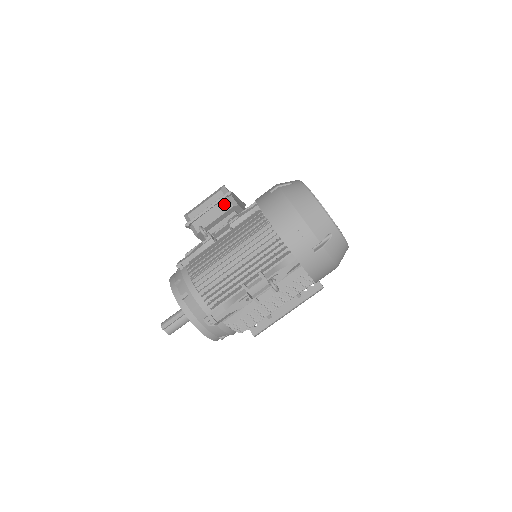
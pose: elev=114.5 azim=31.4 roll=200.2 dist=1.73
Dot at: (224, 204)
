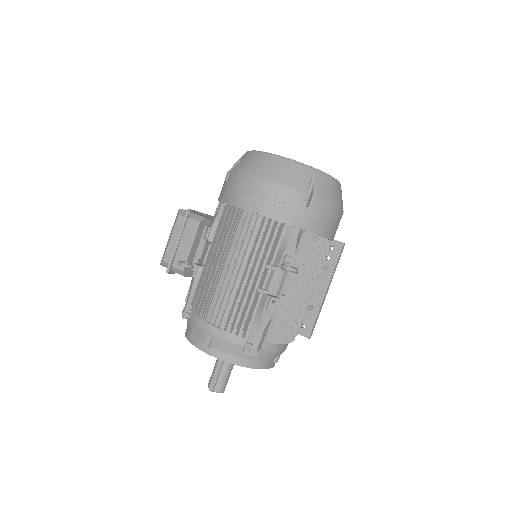
Dot at: (190, 226)
